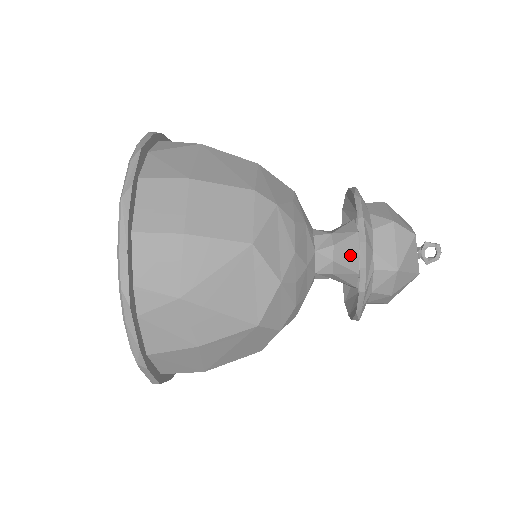
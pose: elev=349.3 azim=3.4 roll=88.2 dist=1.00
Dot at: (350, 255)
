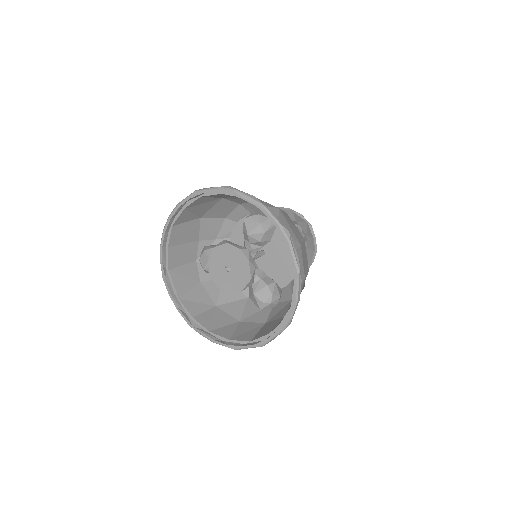
Dot at: occluded
